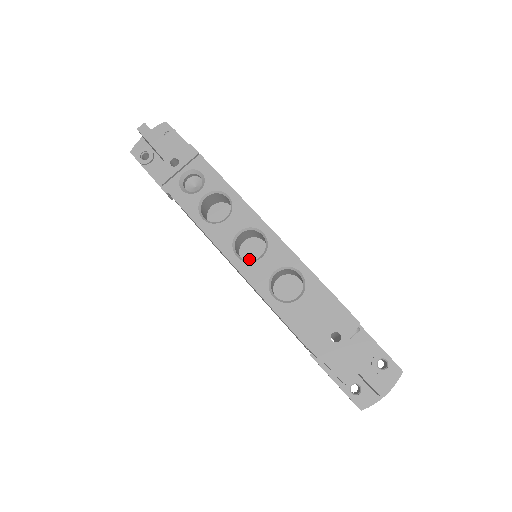
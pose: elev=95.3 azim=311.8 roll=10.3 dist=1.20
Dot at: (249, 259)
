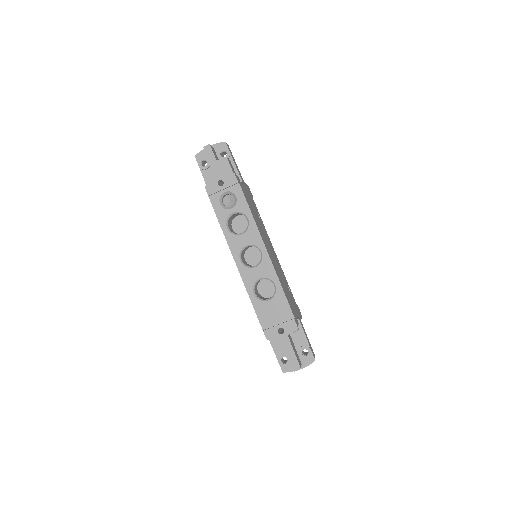
Dot at: (249, 260)
